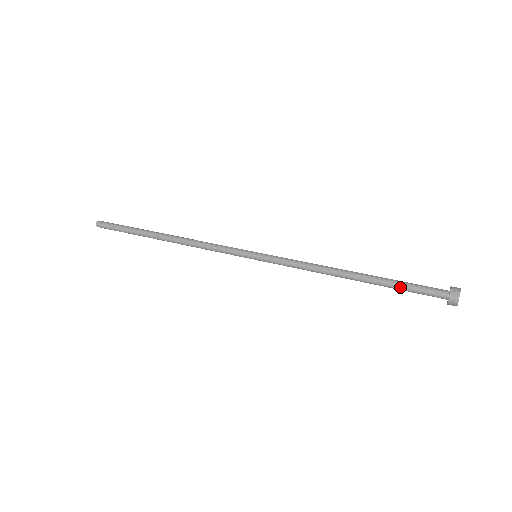
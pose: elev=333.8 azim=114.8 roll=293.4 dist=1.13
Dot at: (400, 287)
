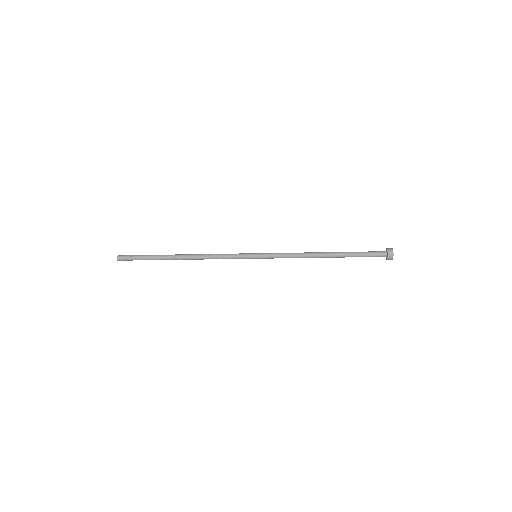
Dot at: (357, 256)
